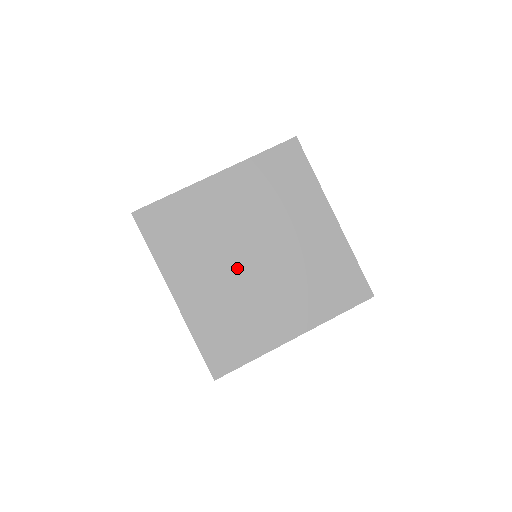
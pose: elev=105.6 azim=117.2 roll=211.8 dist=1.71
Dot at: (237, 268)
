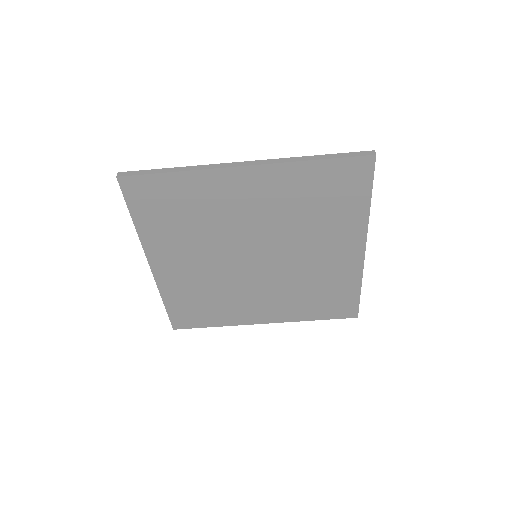
Dot at: (230, 262)
